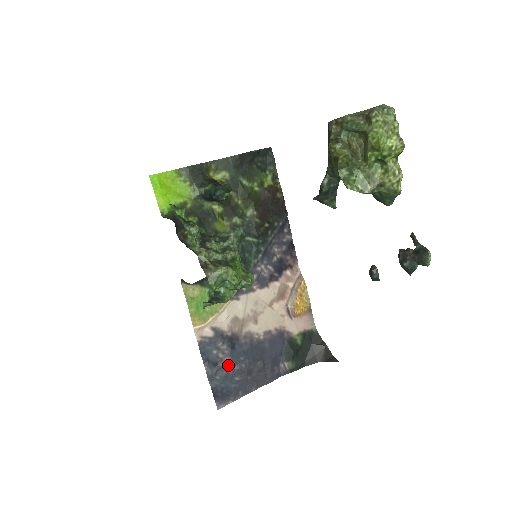
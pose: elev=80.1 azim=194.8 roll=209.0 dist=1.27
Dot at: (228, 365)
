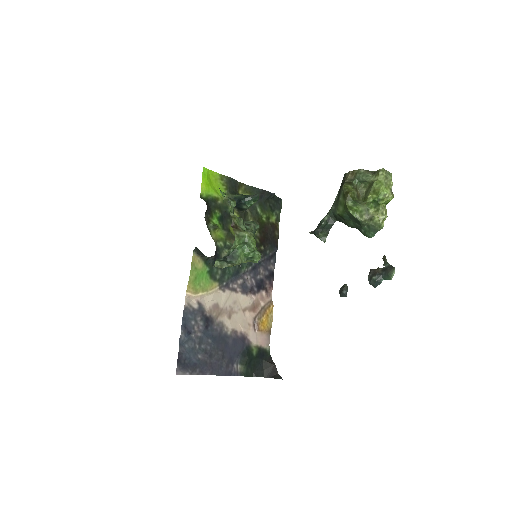
Dot at: (198, 340)
